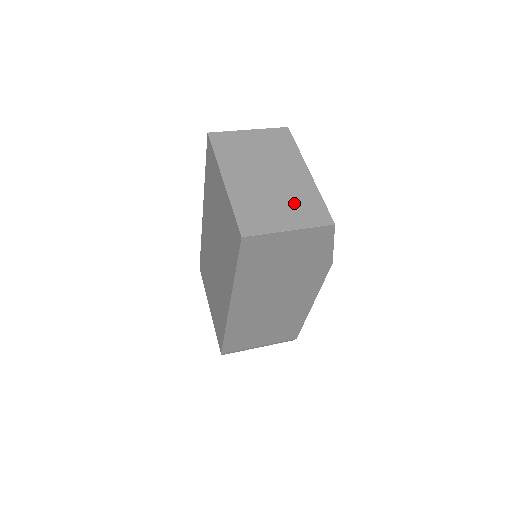
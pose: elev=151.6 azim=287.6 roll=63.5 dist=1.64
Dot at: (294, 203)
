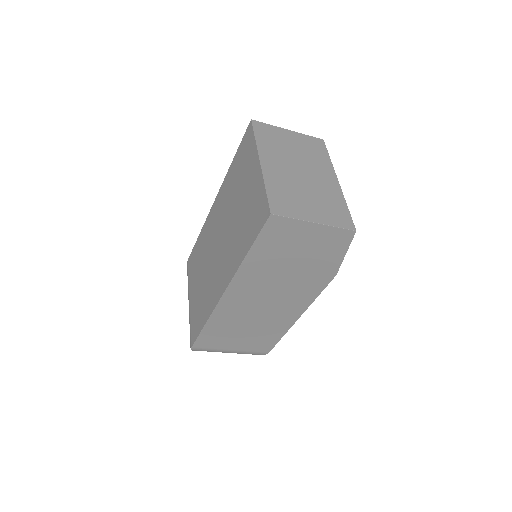
Dot at: (322, 202)
